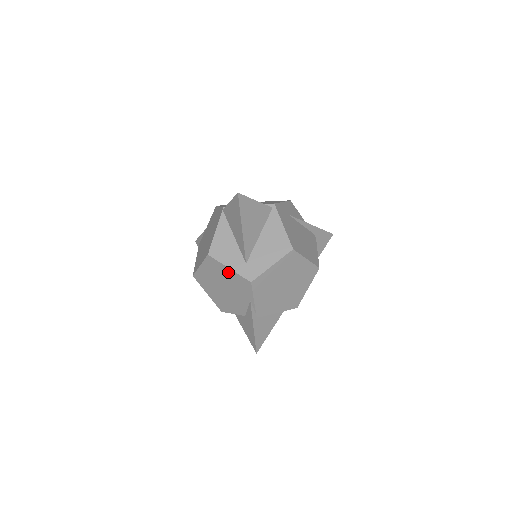
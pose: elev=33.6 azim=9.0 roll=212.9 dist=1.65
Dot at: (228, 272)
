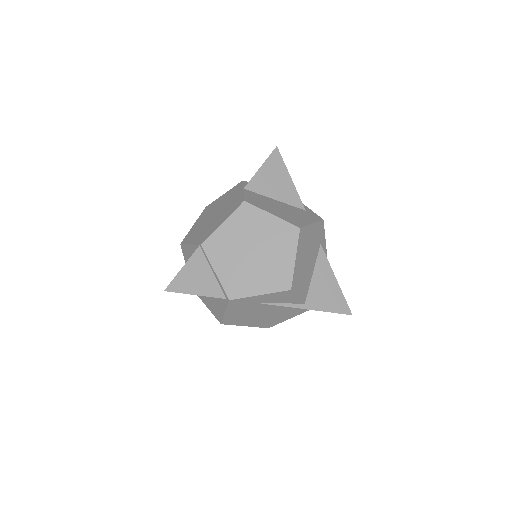
Dot at: occluded
